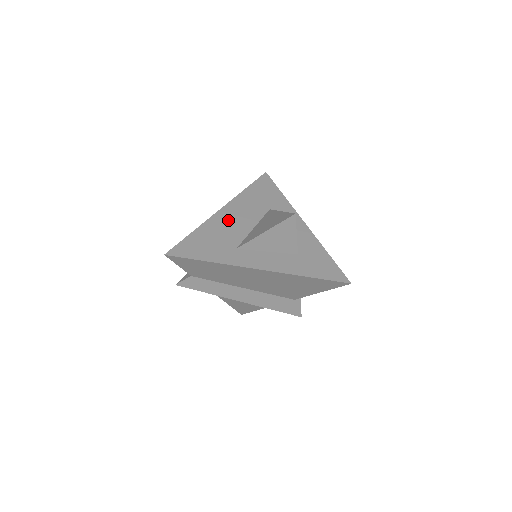
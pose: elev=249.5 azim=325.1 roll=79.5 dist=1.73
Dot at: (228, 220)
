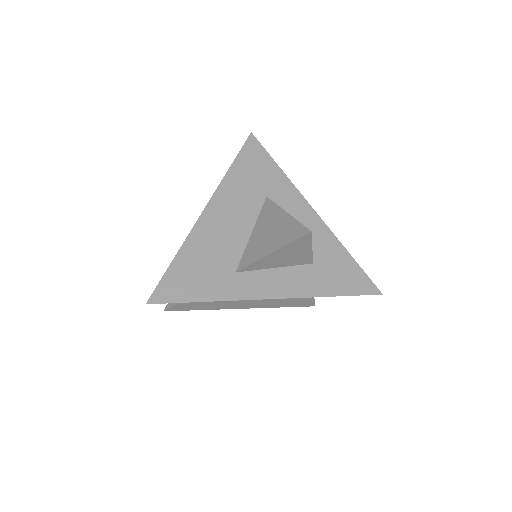
Dot at: (217, 227)
